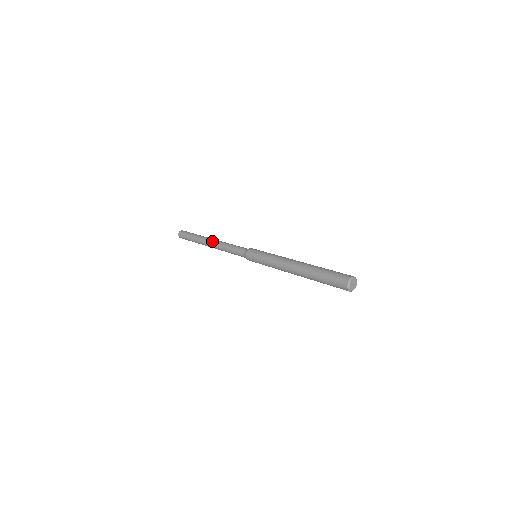
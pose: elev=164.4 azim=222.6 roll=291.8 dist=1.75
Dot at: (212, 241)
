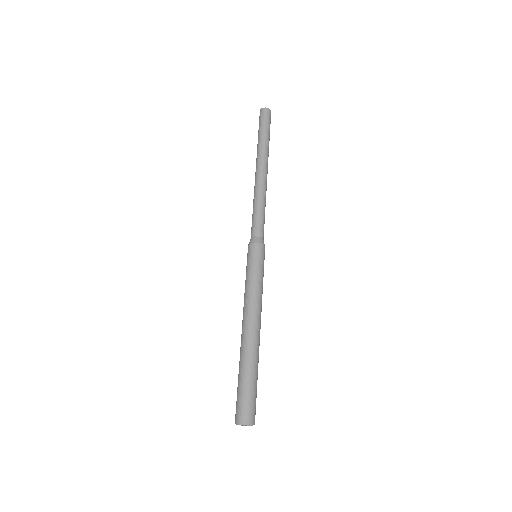
Dot at: (256, 175)
